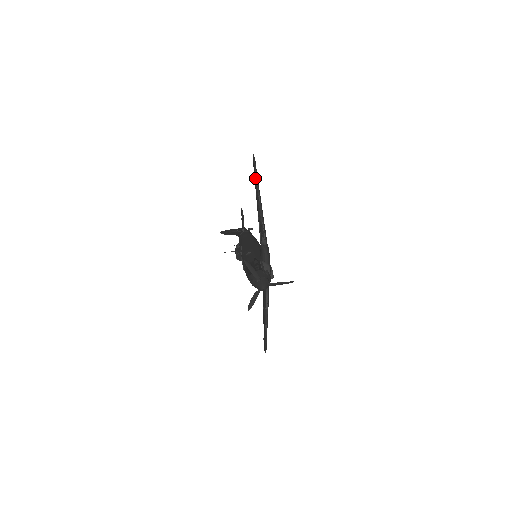
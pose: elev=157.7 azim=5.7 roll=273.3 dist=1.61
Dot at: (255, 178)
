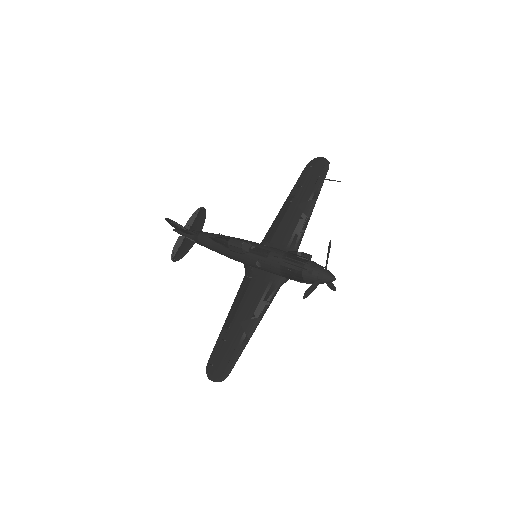
Dot at: (323, 177)
